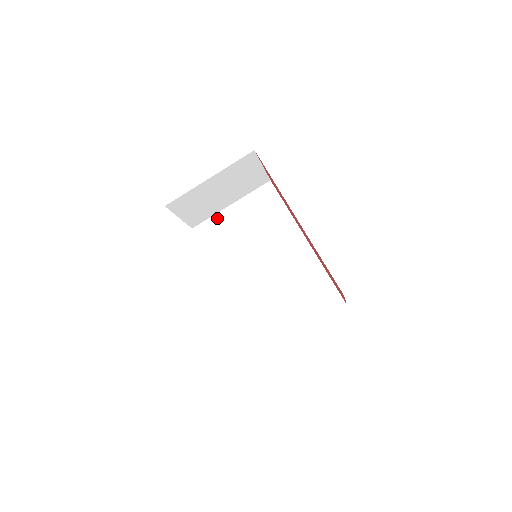
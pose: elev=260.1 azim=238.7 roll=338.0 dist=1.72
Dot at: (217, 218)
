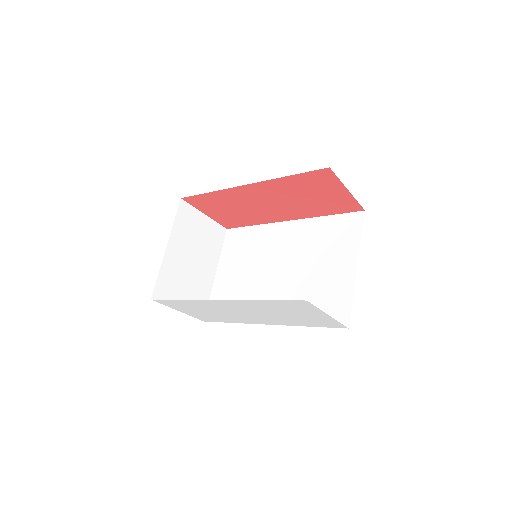
Dot at: (215, 292)
